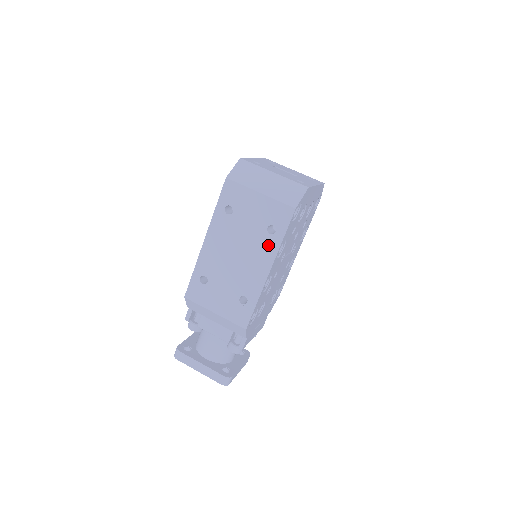
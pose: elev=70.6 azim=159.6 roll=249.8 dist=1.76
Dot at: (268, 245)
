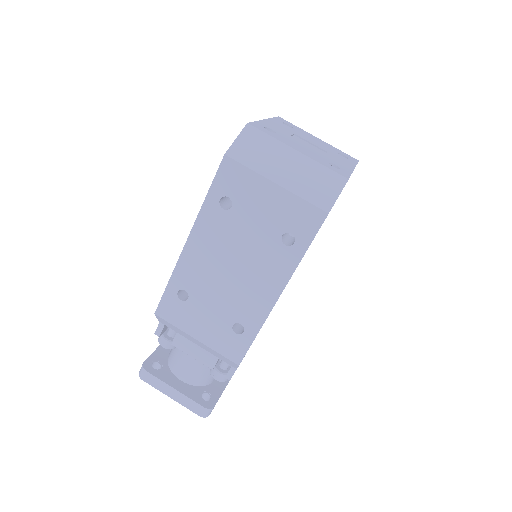
Dot at: (281, 260)
